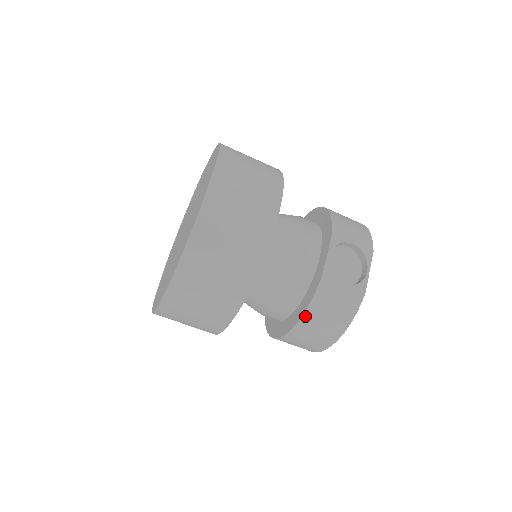
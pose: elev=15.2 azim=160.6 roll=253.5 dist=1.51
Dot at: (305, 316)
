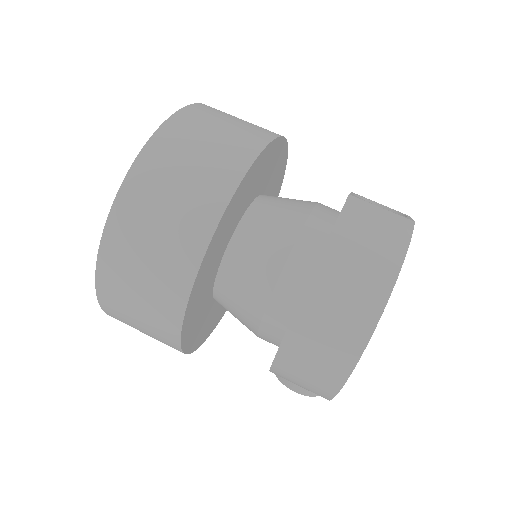
Dot at: (335, 233)
